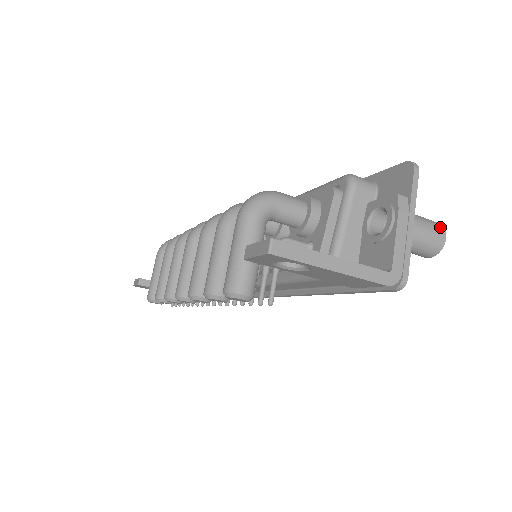
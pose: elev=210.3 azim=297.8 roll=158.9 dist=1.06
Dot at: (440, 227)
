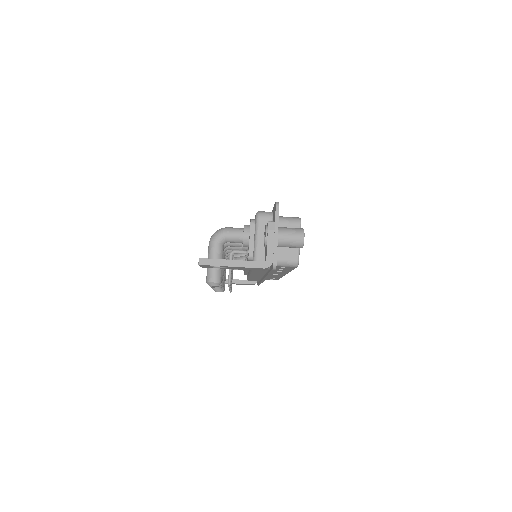
Dot at: (300, 232)
